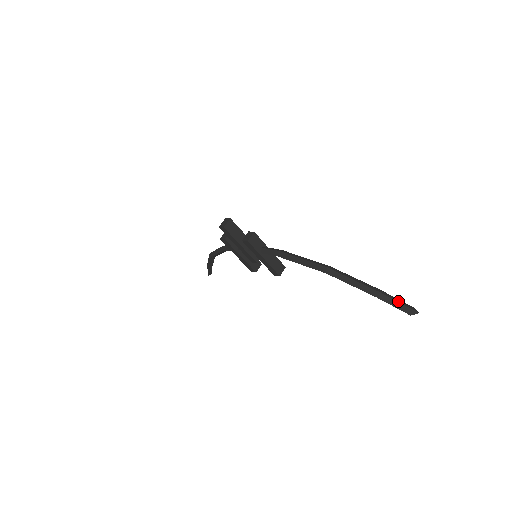
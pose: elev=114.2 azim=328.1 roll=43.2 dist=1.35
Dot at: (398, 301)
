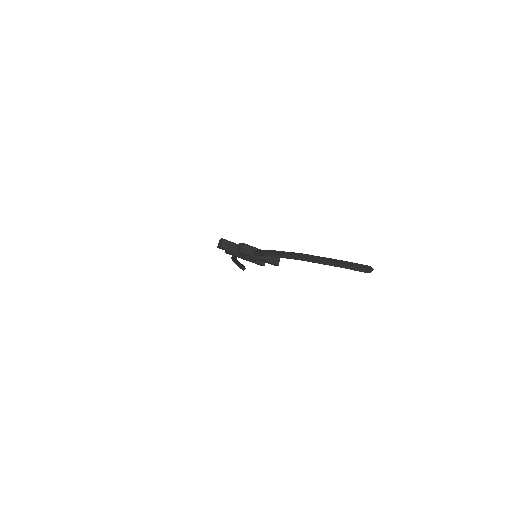
Dot at: (356, 265)
